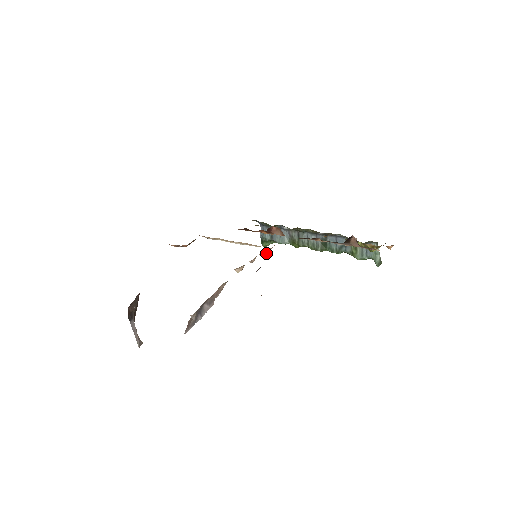
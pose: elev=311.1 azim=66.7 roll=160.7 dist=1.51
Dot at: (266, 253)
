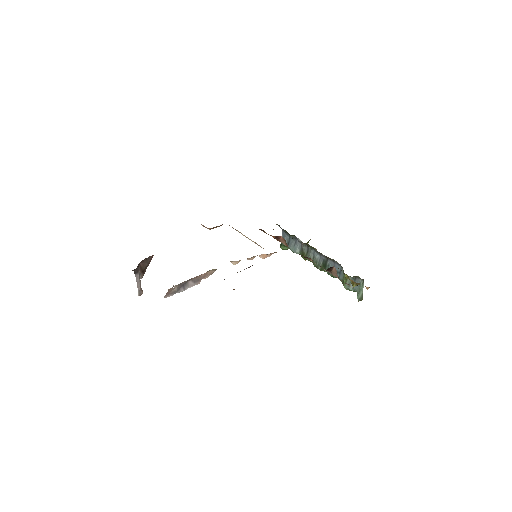
Dot at: (266, 256)
